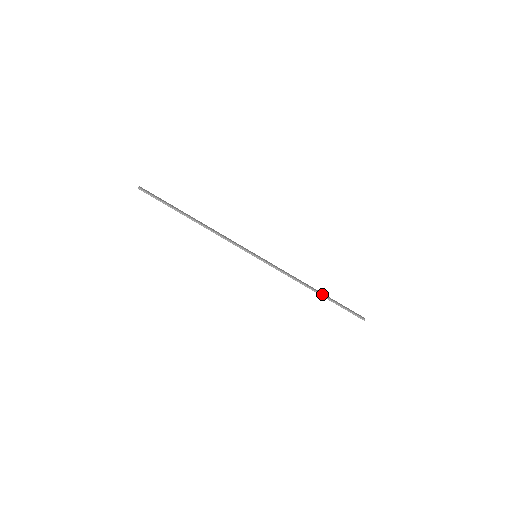
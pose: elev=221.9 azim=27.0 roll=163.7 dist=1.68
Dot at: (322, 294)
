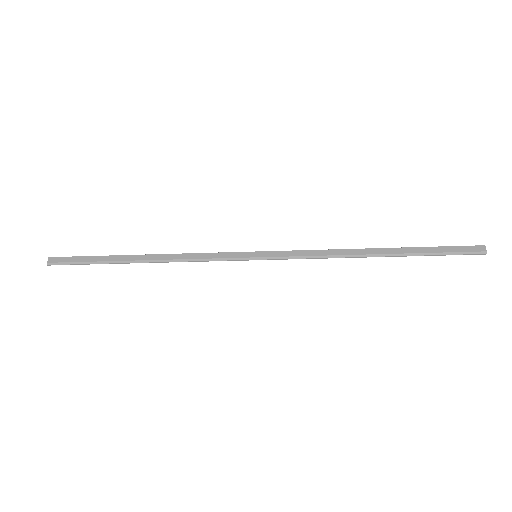
Dot at: (390, 254)
